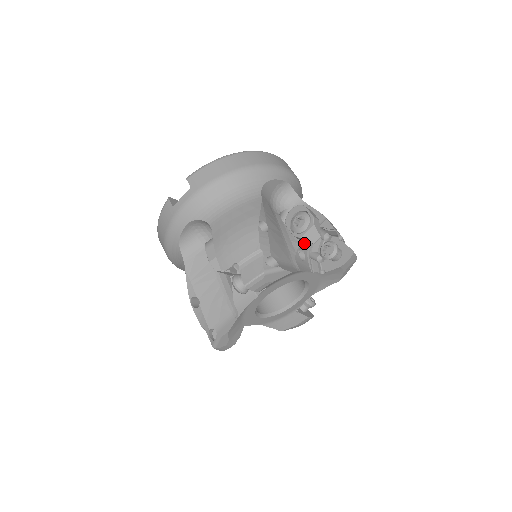
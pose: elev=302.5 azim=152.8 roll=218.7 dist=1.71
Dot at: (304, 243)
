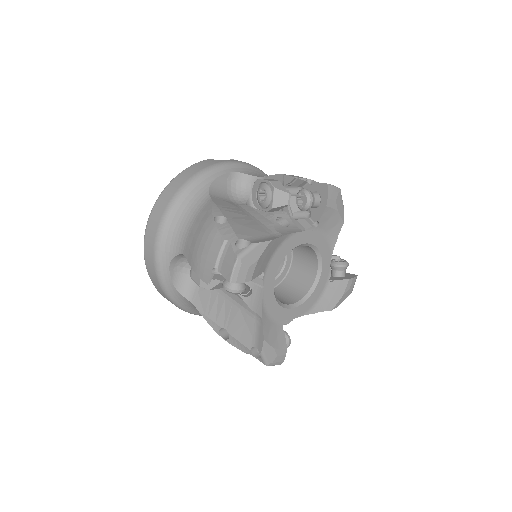
Dot at: occluded
